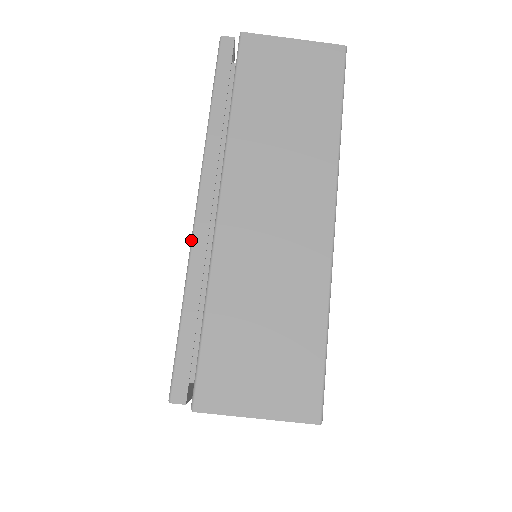
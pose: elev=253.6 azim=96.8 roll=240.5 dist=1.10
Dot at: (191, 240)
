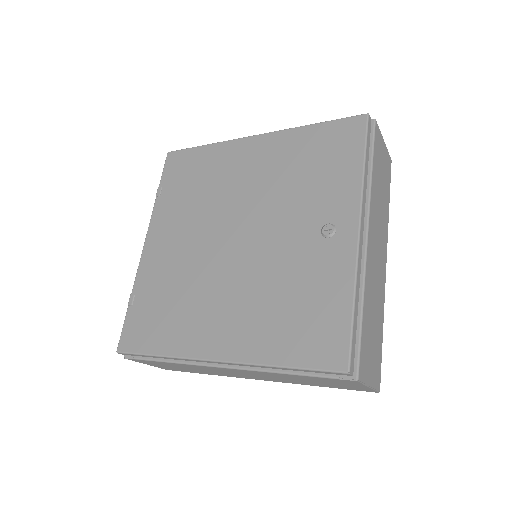
Dot at: (357, 256)
